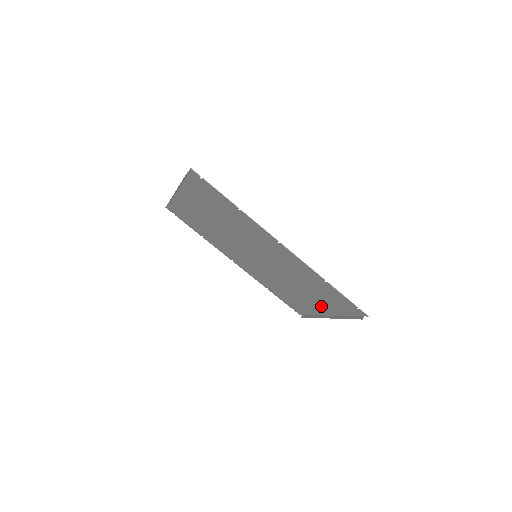
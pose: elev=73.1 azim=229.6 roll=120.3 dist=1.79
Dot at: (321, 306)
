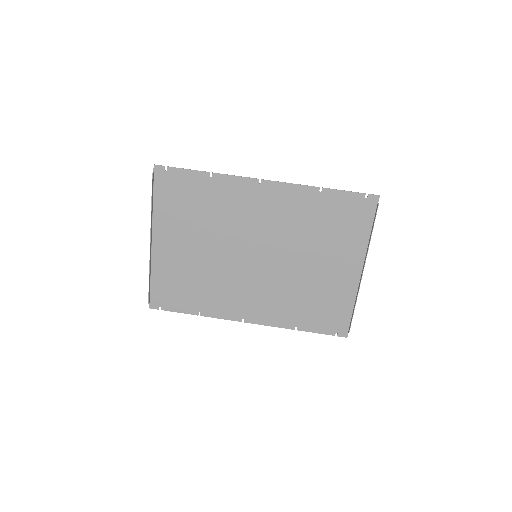
Dot at: (346, 261)
